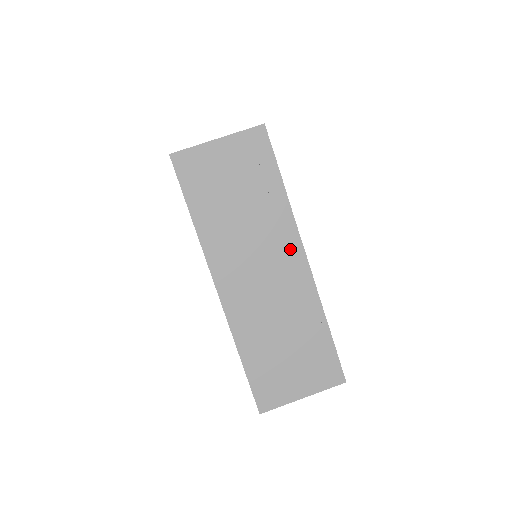
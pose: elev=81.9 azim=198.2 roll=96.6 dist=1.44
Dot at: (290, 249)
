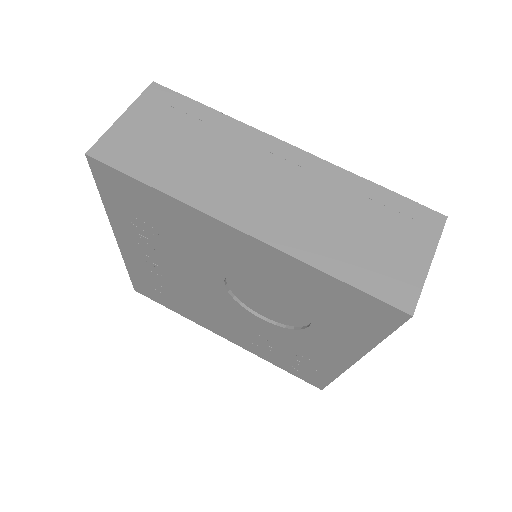
Dot at: (271, 149)
